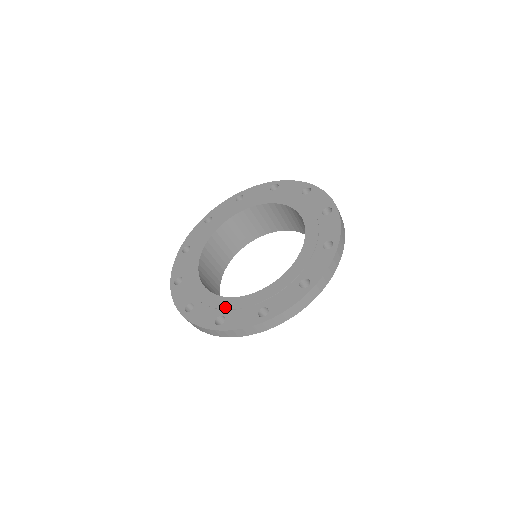
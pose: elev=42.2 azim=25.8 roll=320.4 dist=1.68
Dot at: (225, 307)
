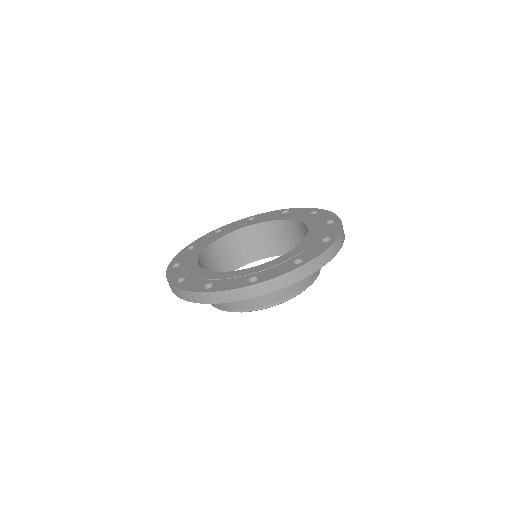
Dot at: (216, 277)
